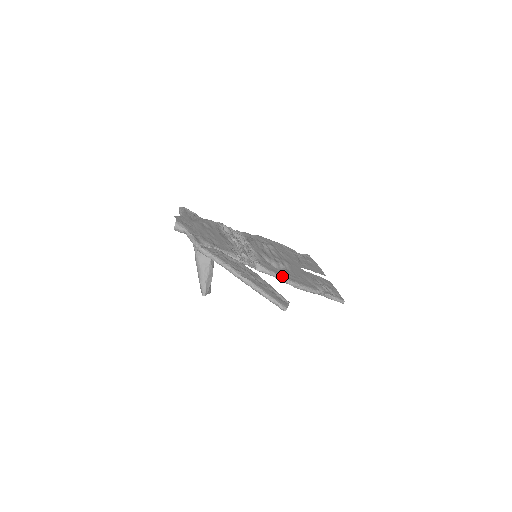
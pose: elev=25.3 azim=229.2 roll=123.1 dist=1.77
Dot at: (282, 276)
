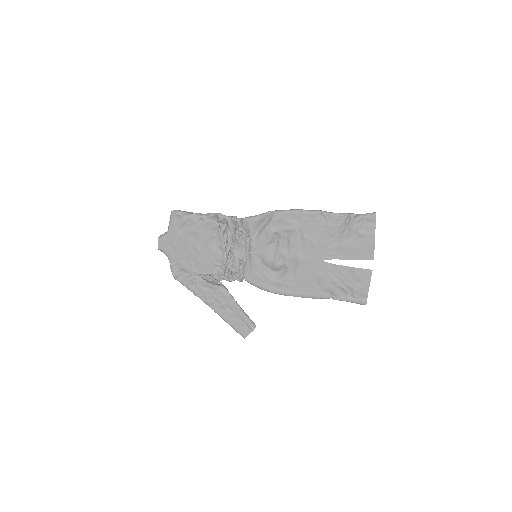
Dot at: (270, 290)
